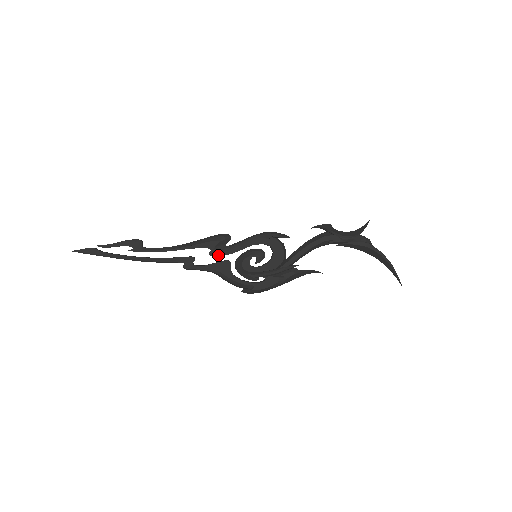
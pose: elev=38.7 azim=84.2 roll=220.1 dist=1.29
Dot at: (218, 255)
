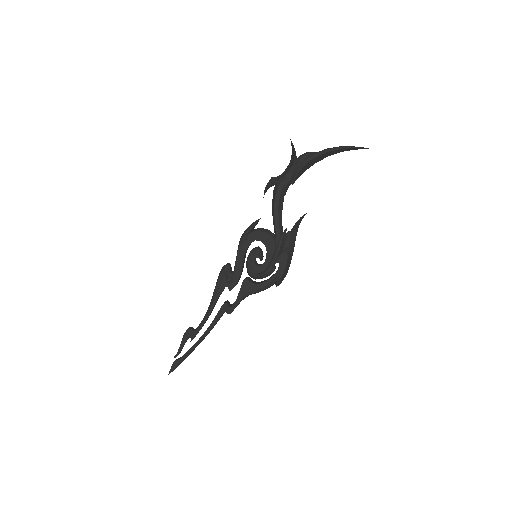
Dot at: (235, 284)
